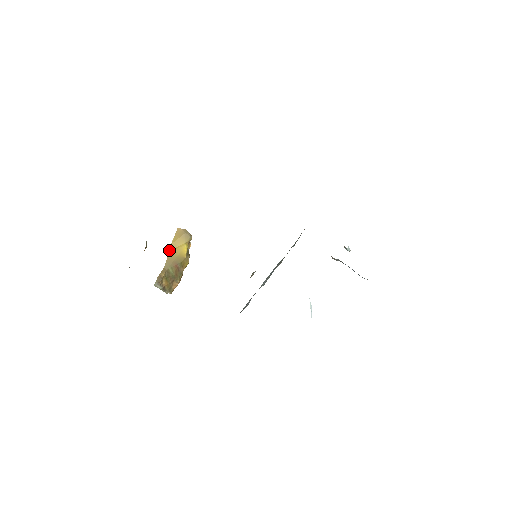
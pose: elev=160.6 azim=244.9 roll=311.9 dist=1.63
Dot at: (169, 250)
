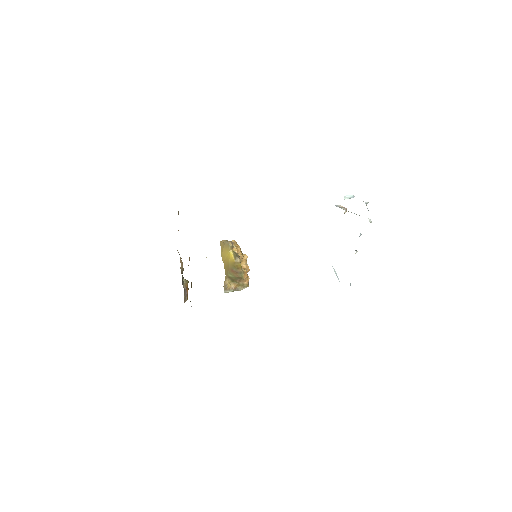
Dot at: occluded
